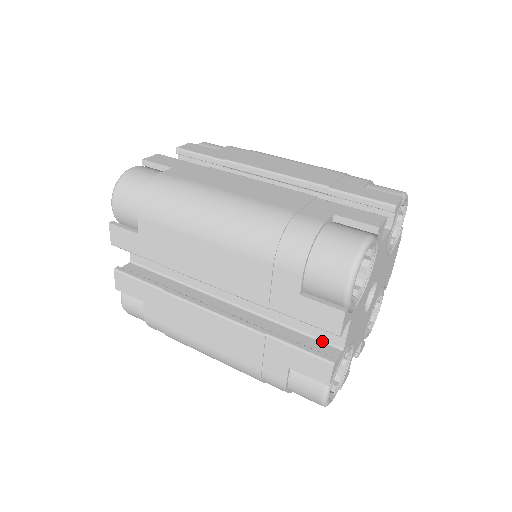
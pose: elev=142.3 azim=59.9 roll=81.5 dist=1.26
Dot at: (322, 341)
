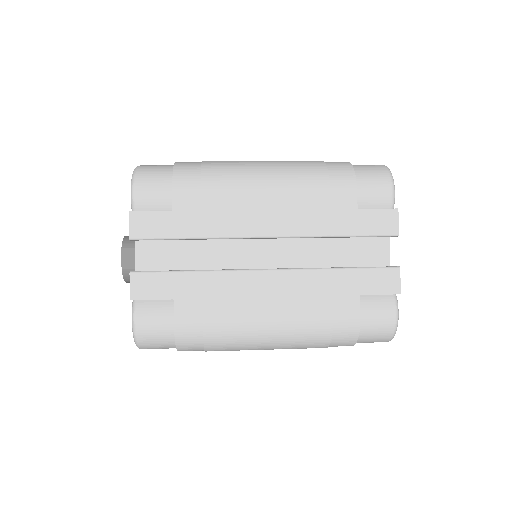
Dot at: occluded
